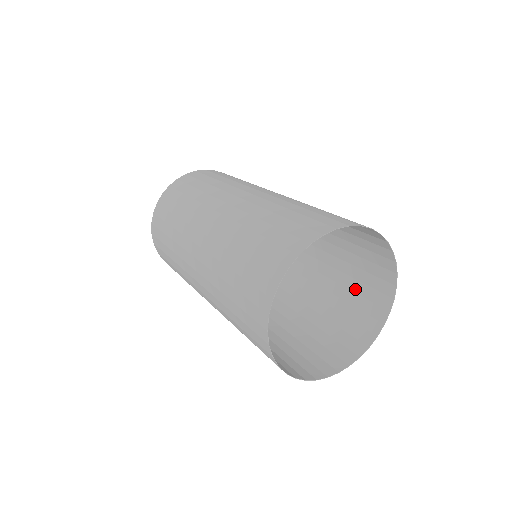
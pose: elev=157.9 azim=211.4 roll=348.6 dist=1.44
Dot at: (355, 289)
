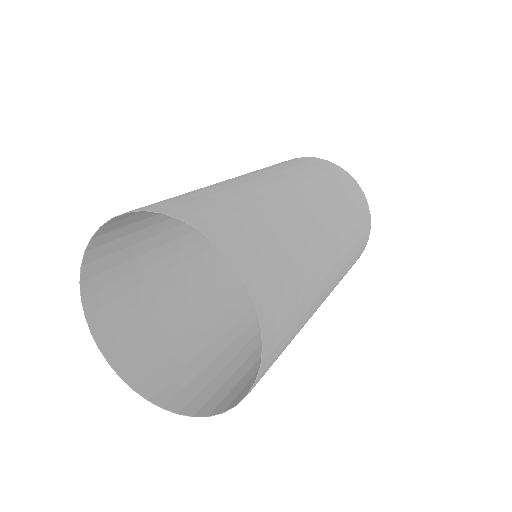
Dot at: occluded
